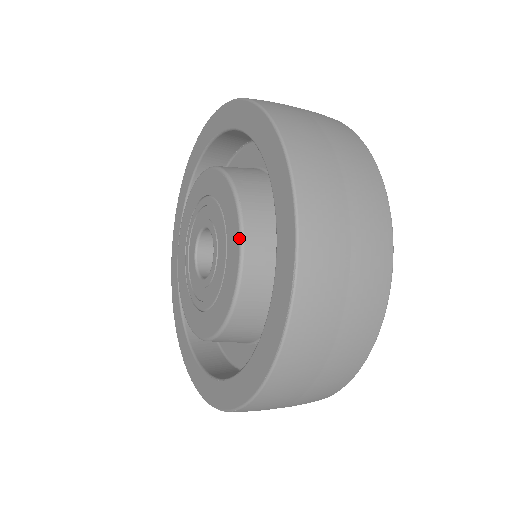
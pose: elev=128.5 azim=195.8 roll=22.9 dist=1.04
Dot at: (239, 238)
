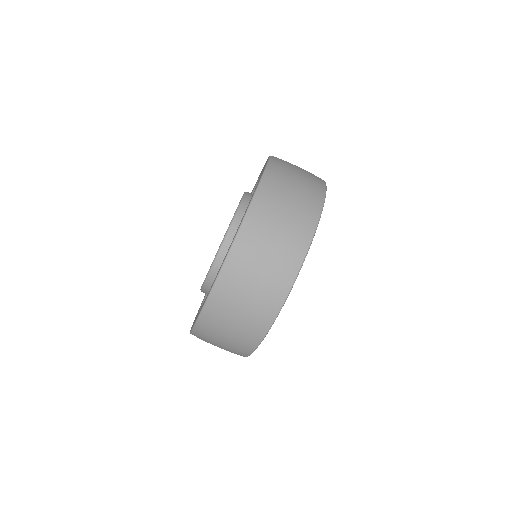
Dot at: (231, 220)
